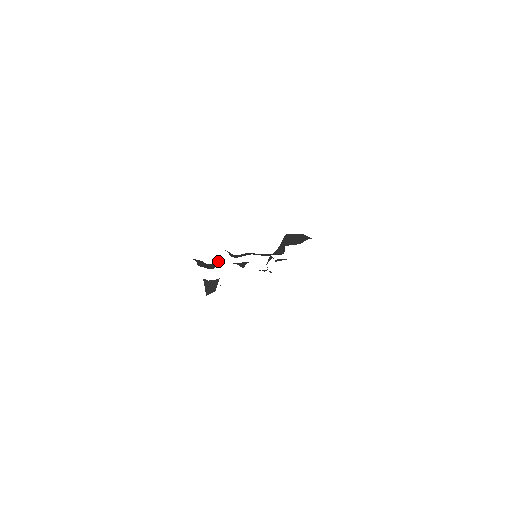
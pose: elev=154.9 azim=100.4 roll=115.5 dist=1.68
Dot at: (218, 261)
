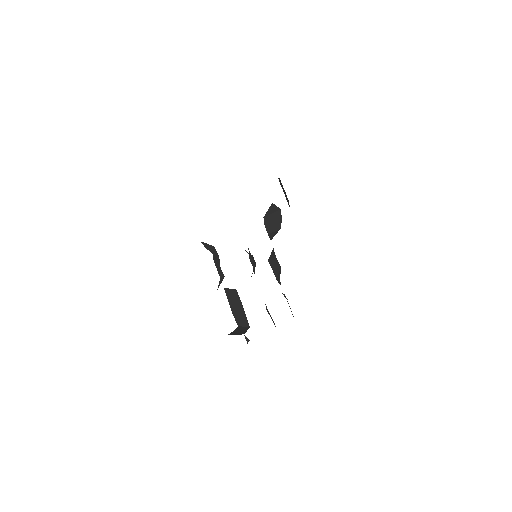
Dot at: (220, 278)
